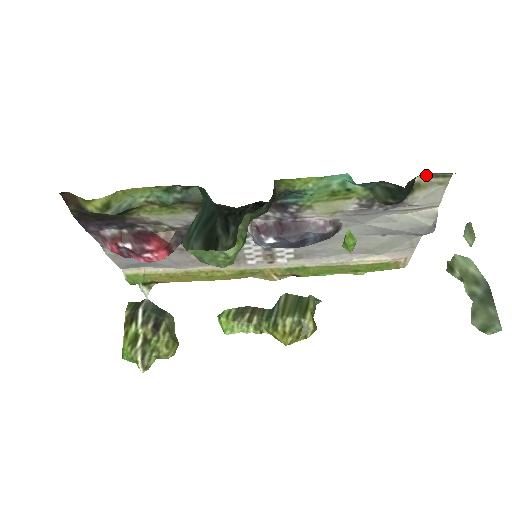
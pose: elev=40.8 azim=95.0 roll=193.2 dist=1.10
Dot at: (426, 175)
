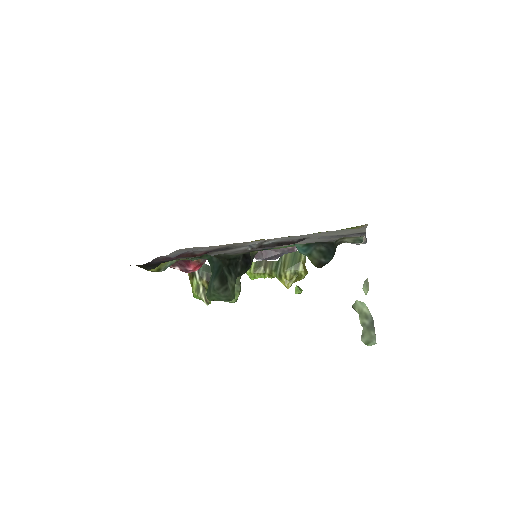
Dot at: (346, 237)
